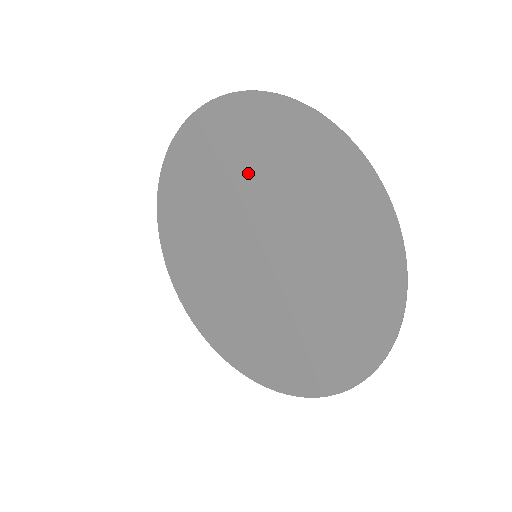
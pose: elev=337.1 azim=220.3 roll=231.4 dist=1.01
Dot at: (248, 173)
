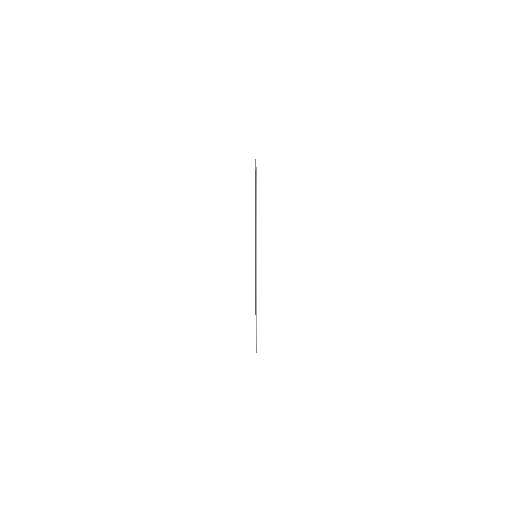
Dot at: occluded
